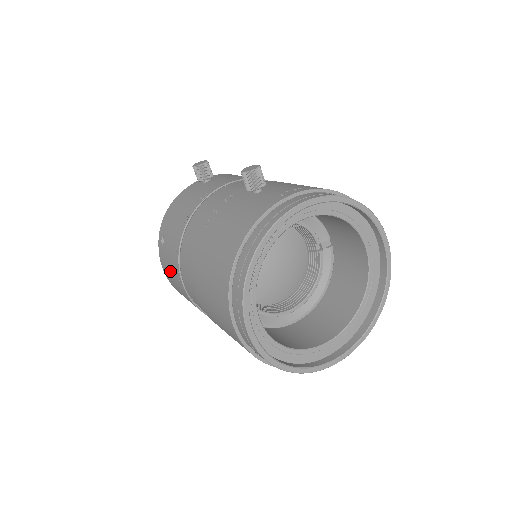
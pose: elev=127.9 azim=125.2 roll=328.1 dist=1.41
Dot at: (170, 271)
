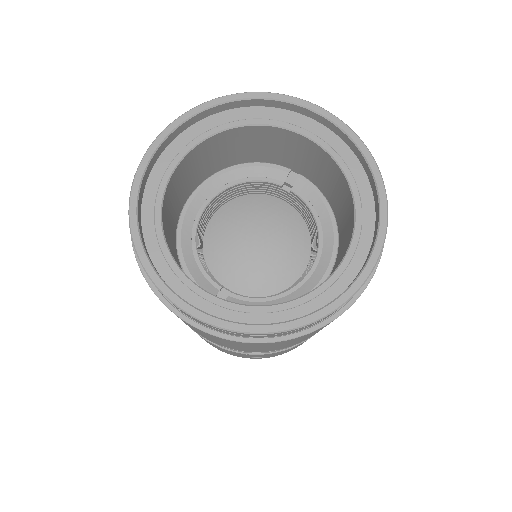
Dot at: occluded
